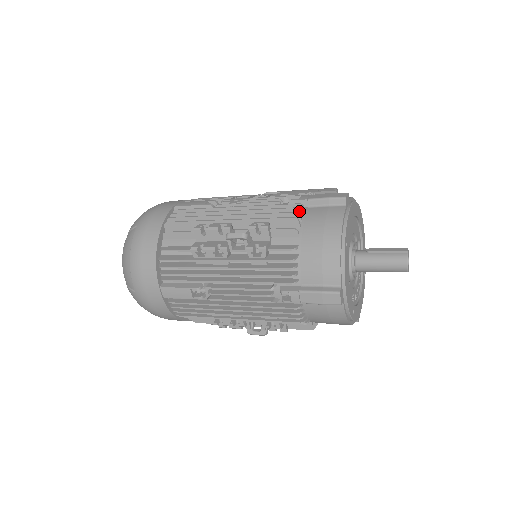
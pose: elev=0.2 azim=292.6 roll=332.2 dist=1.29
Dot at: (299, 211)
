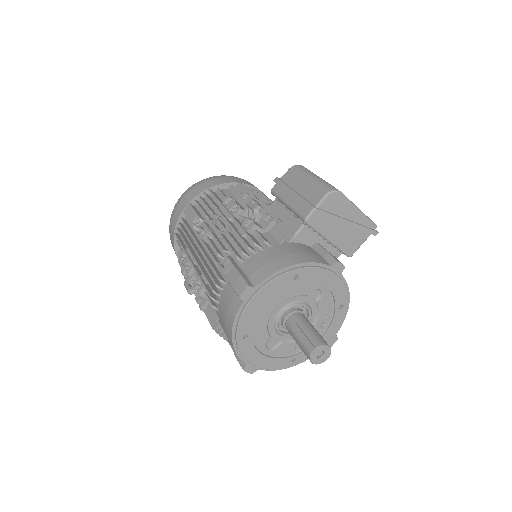
Dot at: (217, 287)
